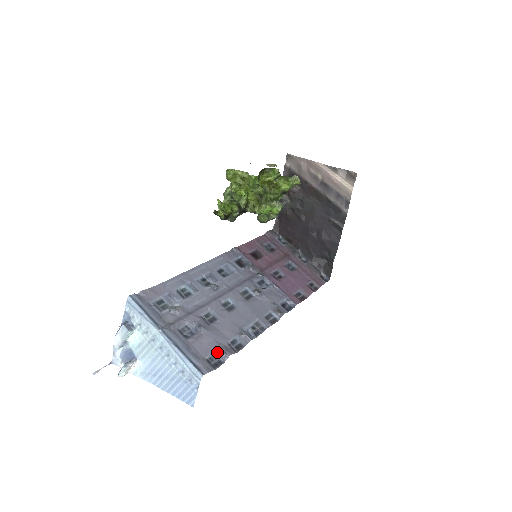
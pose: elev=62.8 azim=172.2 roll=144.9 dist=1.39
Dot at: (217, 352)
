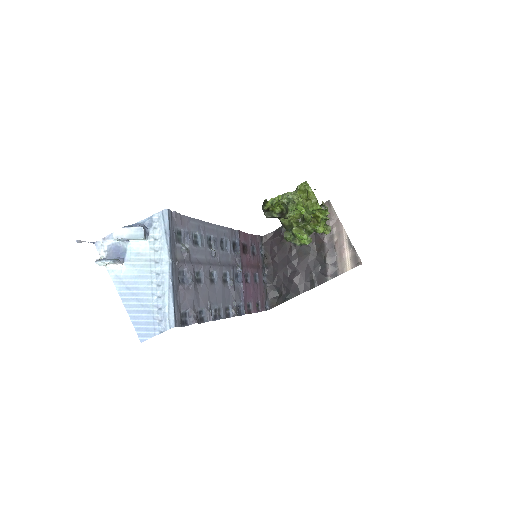
Dot at: (189, 312)
